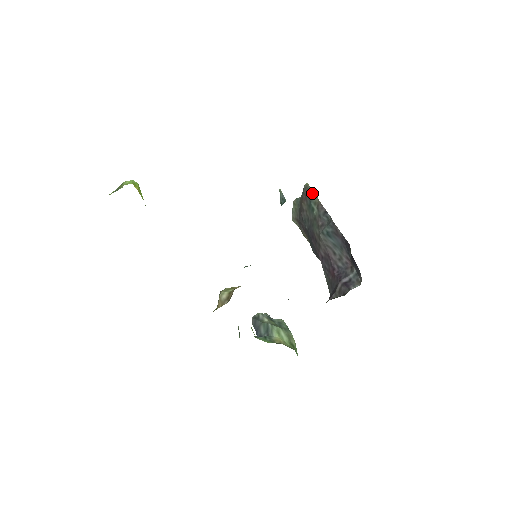
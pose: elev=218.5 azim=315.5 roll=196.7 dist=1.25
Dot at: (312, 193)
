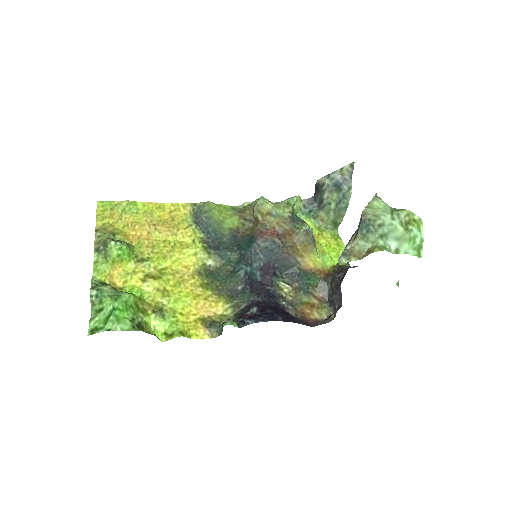
Dot at: occluded
